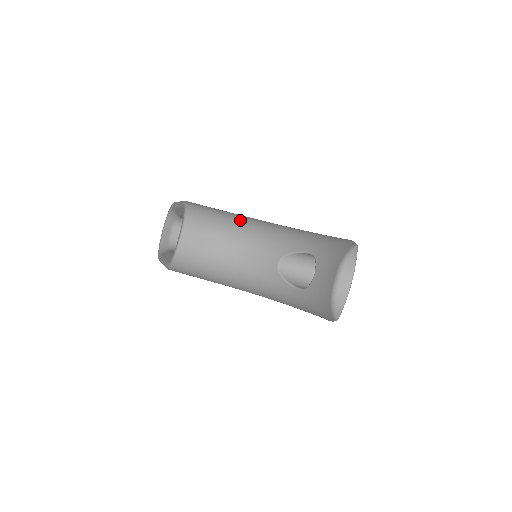
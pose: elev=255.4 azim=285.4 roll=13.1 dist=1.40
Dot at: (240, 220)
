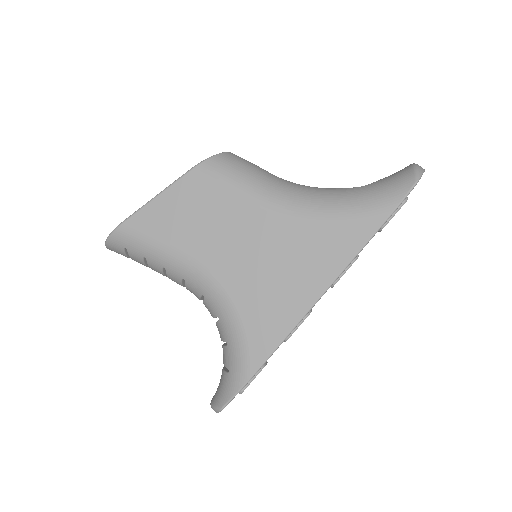
Dot at: occluded
